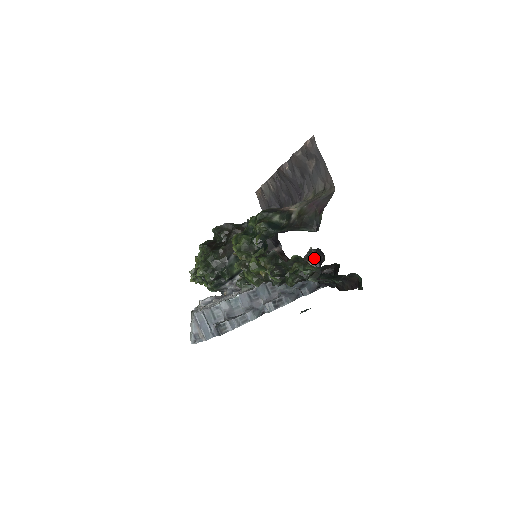
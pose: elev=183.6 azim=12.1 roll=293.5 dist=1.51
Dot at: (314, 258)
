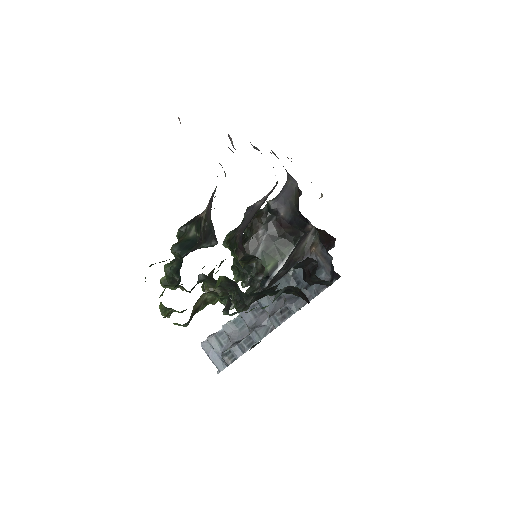
Dot at: (319, 241)
